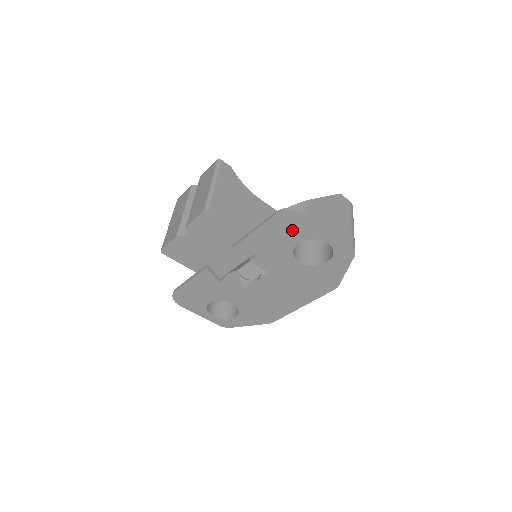
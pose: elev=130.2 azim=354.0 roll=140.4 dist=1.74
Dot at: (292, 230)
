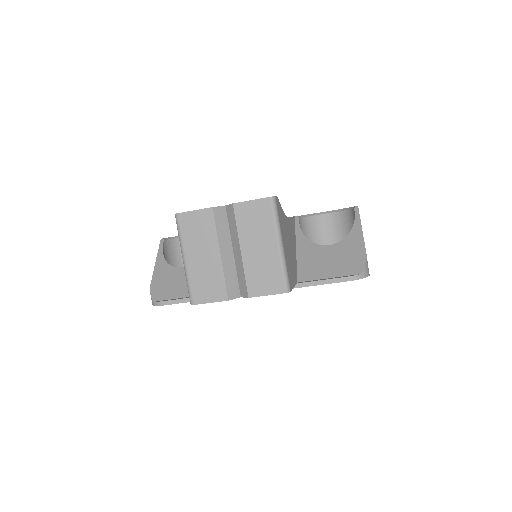
Dot at: occluded
